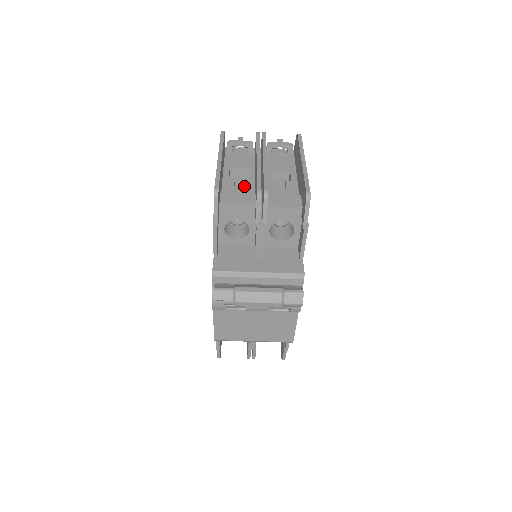
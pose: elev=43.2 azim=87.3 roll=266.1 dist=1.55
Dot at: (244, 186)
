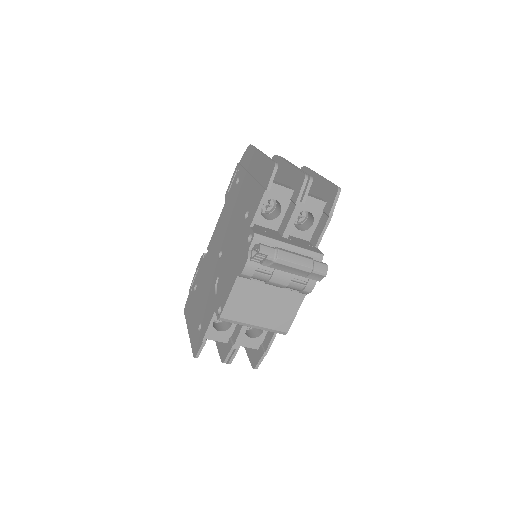
Dot at: occluded
